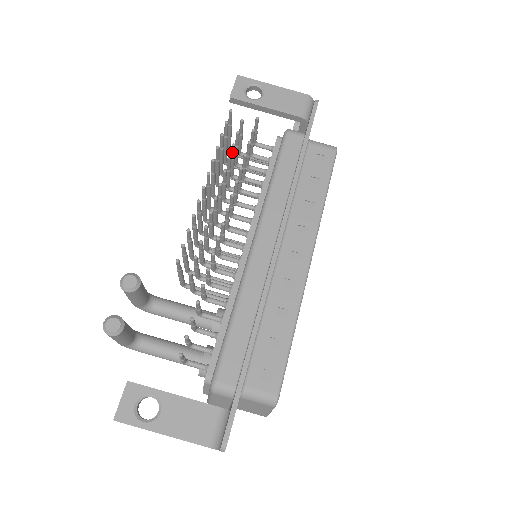
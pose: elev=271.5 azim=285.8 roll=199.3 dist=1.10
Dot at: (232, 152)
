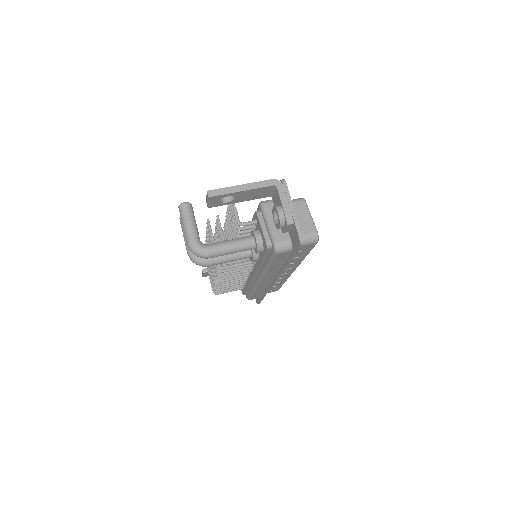
Dot at: occluded
